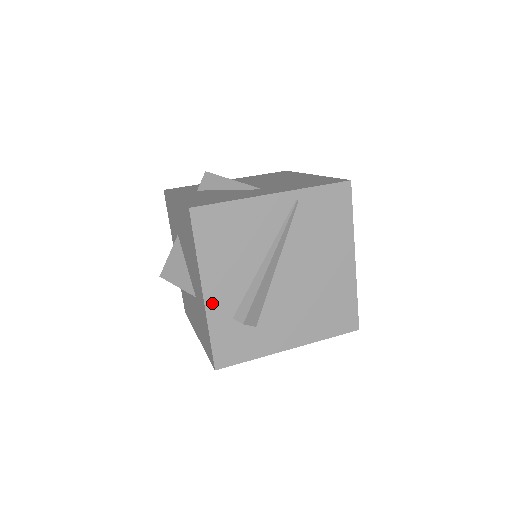
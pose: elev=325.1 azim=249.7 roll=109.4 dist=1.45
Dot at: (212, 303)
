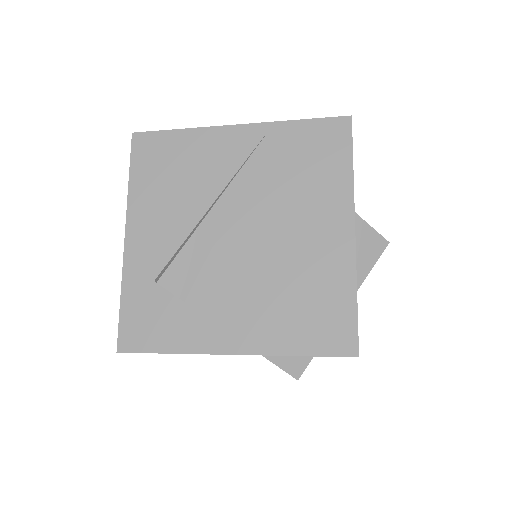
Dot at: (133, 253)
